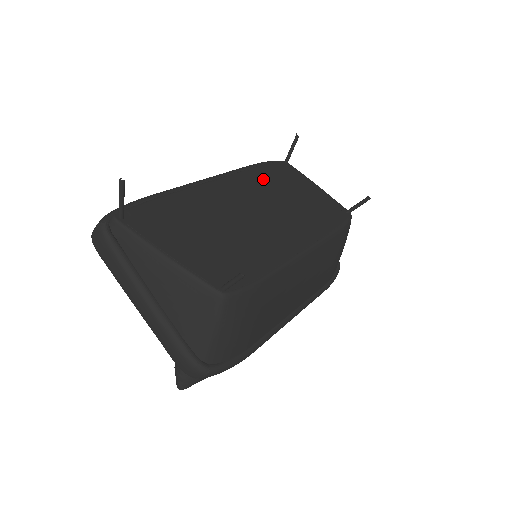
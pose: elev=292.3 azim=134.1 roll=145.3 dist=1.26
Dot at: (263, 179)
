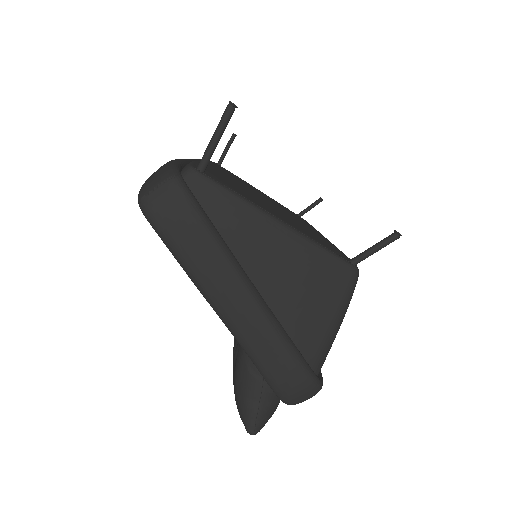
Dot at: occluded
